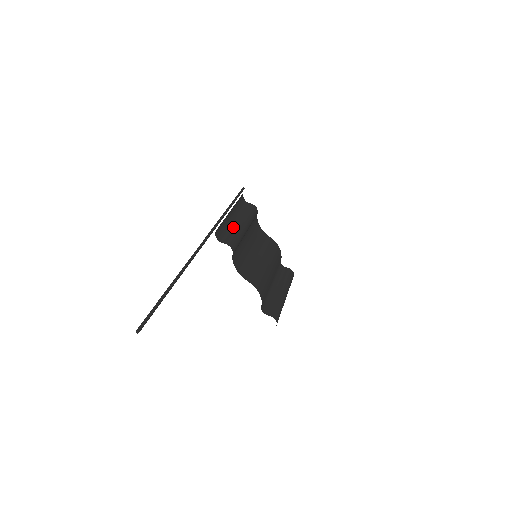
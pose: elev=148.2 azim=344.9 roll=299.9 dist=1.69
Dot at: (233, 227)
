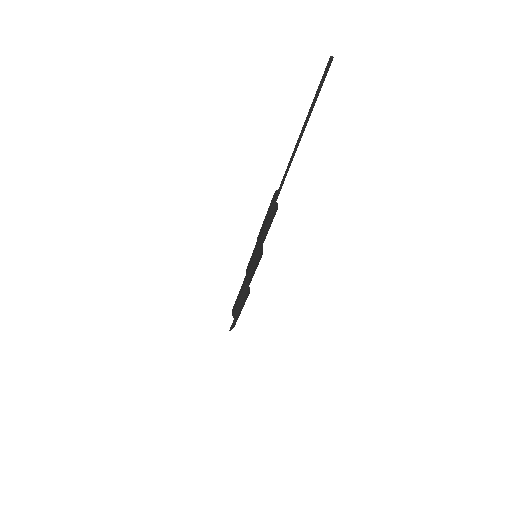
Dot at: occluded
